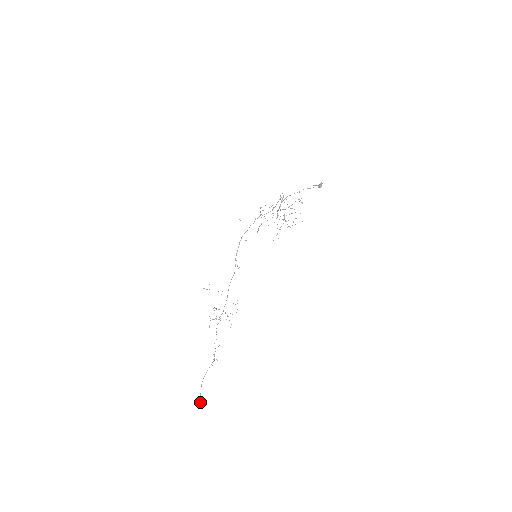
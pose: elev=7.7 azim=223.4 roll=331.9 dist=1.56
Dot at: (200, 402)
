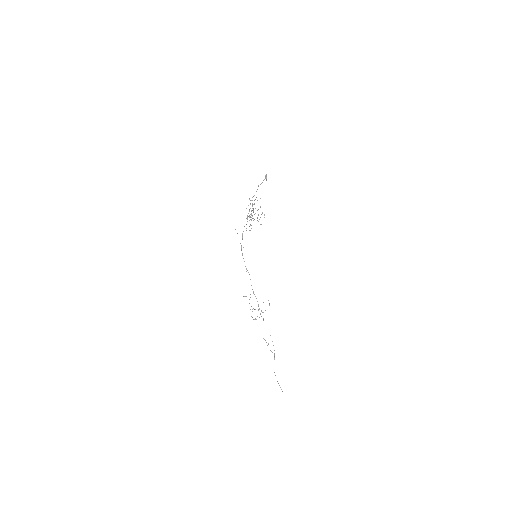
Dot at: (282, 391)
